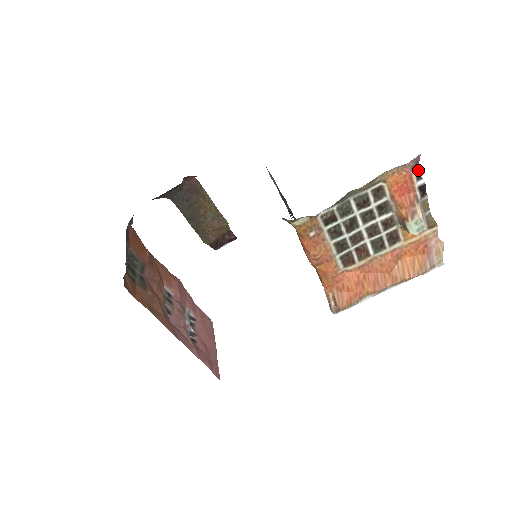
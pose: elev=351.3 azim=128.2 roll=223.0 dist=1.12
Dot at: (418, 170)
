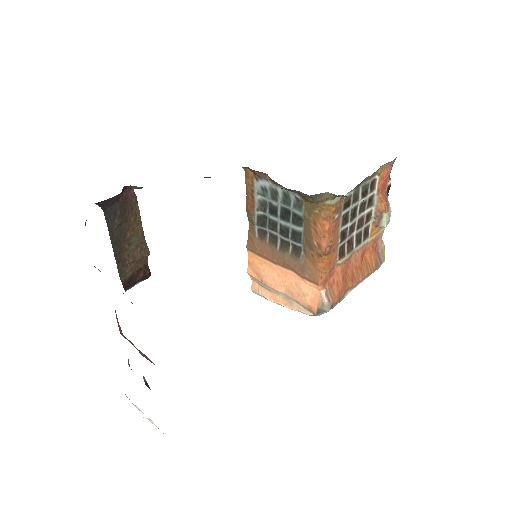
Dot at: occluded
